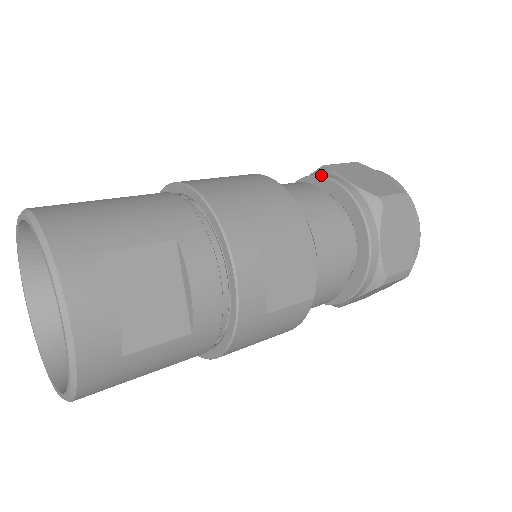
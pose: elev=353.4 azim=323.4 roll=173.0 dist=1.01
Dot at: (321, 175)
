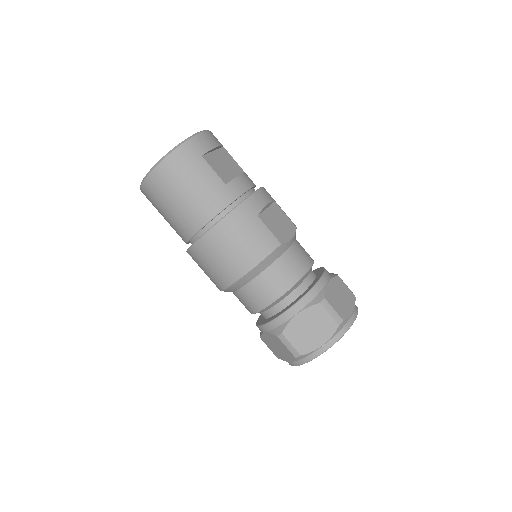
Dot at: occluded
